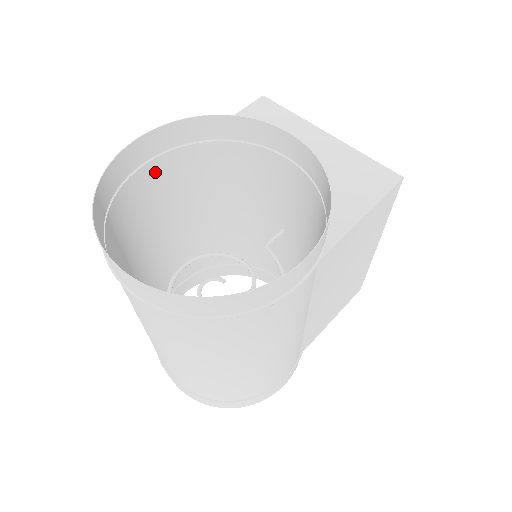
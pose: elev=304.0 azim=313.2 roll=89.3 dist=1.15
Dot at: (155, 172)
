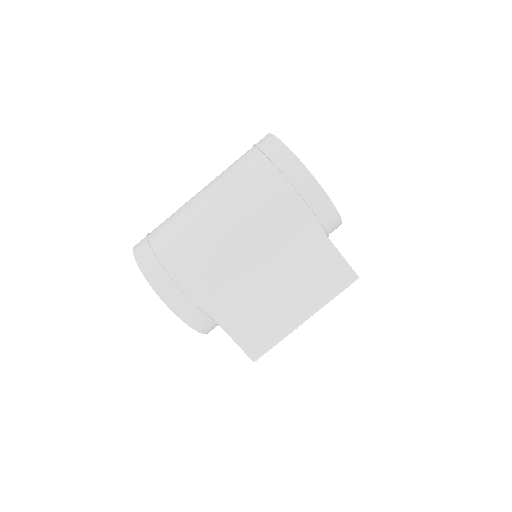
Dot at: occluded
